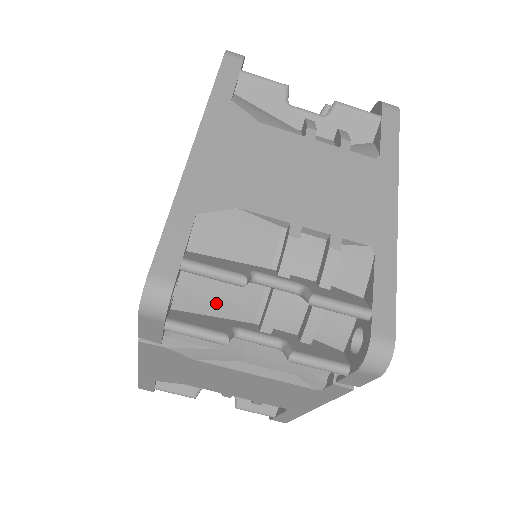
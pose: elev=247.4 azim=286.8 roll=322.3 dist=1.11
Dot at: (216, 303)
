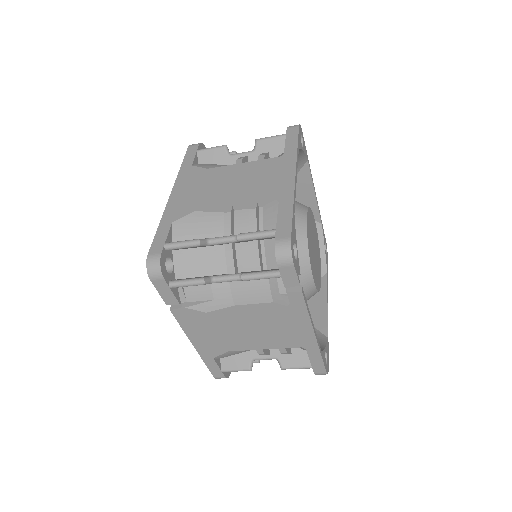
Dot at: (200, 268)
